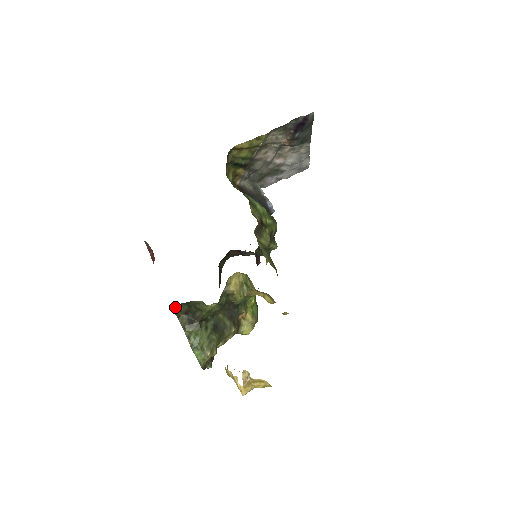
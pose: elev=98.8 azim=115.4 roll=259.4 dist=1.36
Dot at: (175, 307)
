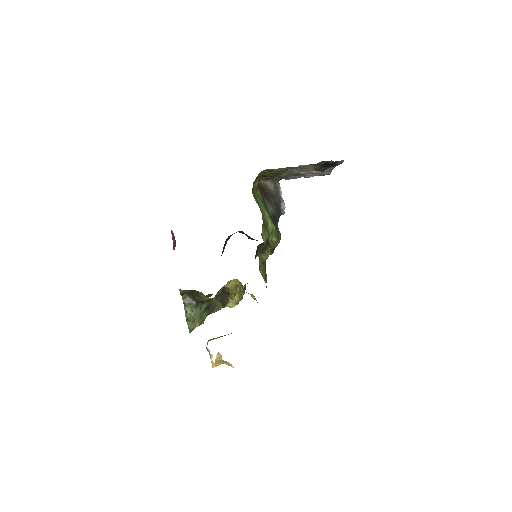
Dot at: (182, 290)
